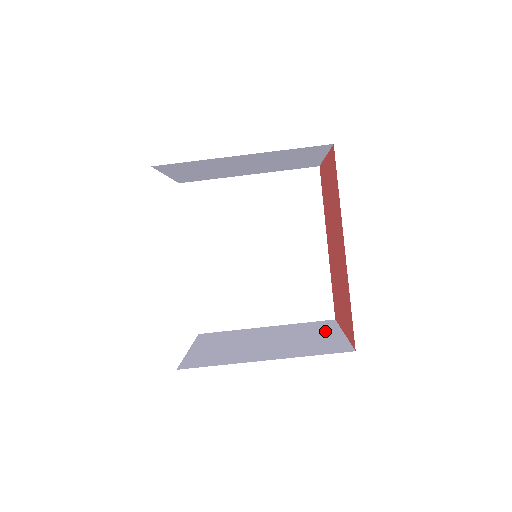
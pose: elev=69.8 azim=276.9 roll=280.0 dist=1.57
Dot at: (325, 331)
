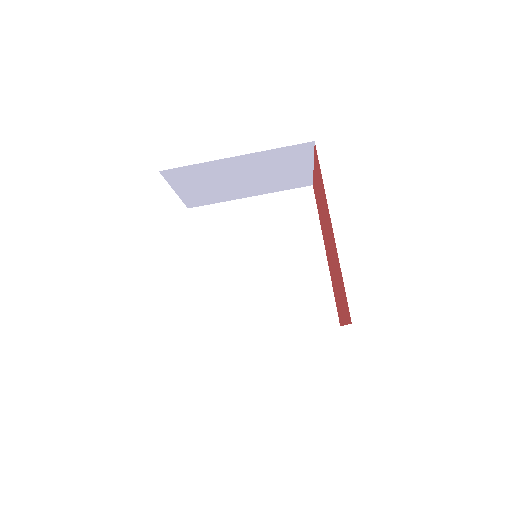
Dot at: occluded
